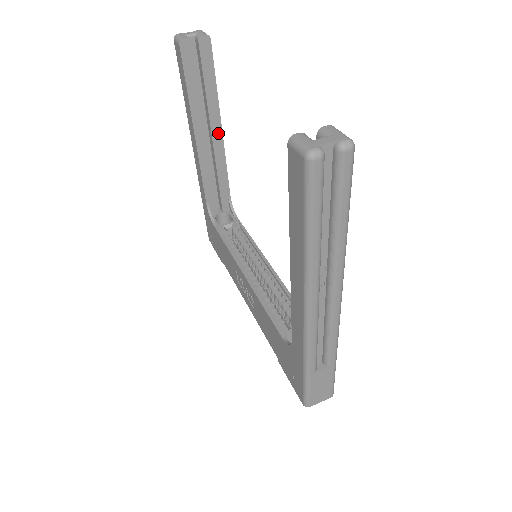
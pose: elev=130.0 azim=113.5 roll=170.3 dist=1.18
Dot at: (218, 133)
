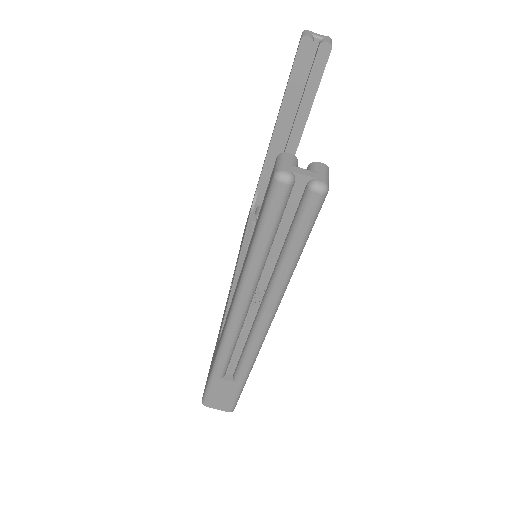
Dot at: (297, 135)
